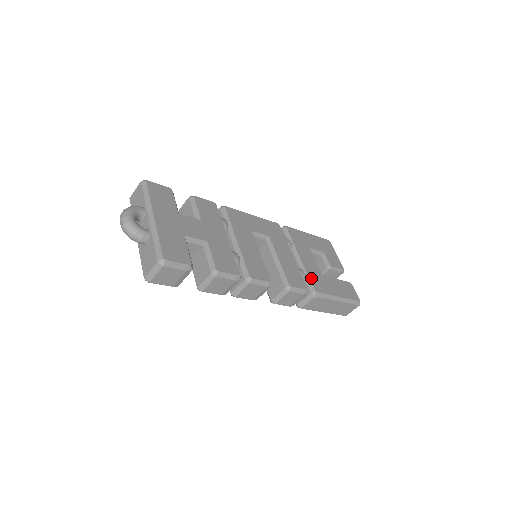
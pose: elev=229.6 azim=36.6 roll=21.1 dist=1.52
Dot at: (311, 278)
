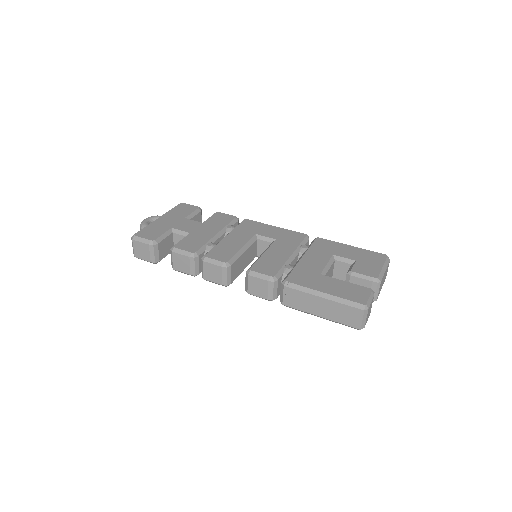
Dot at: (295, 272)
